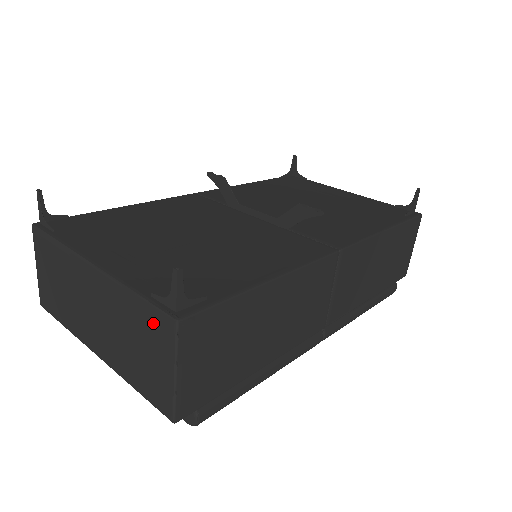
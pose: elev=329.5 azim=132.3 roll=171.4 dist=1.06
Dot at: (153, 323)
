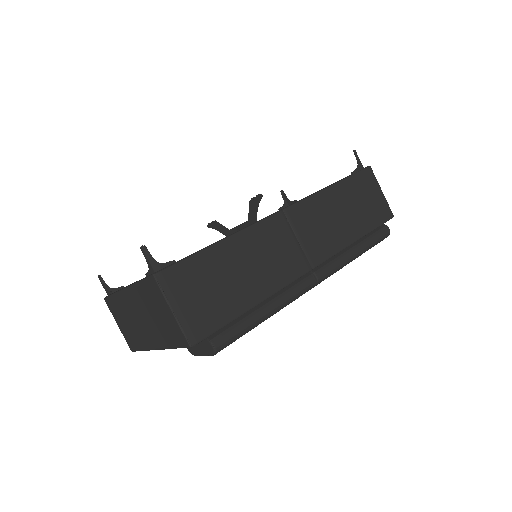
Dot at: (150, 289)
